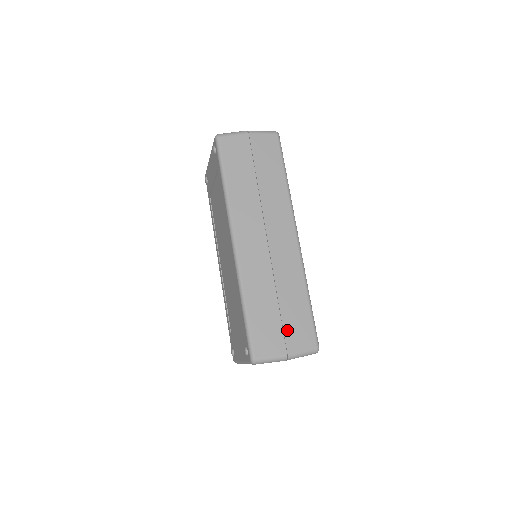
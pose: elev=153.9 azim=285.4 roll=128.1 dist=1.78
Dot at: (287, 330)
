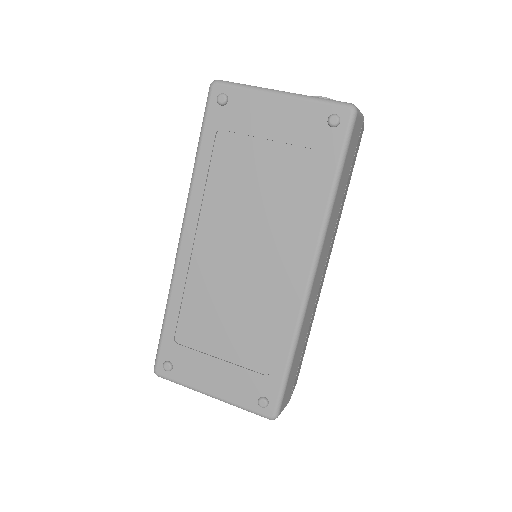
Dot at: occluded
